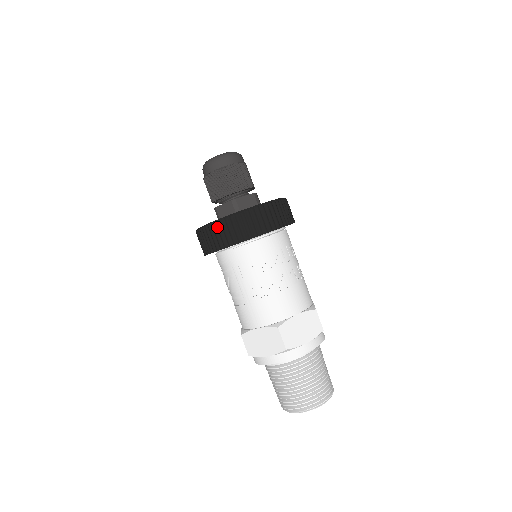
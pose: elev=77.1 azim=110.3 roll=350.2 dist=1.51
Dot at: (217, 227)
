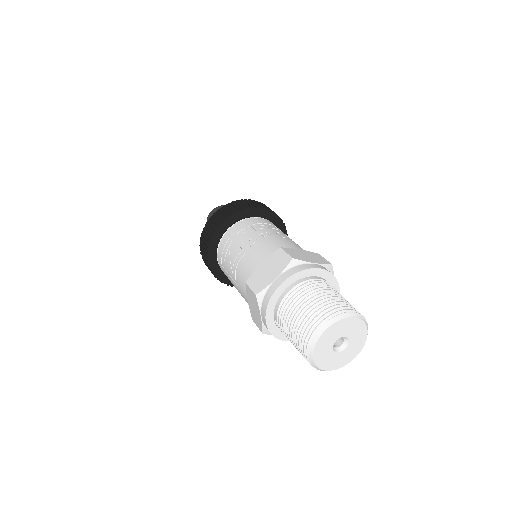
Dot at: (217, 213)
